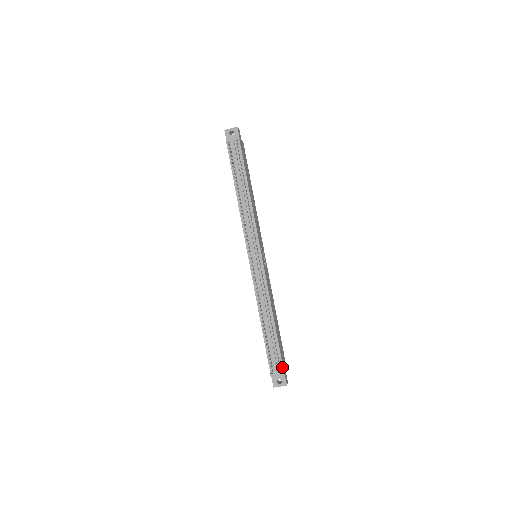
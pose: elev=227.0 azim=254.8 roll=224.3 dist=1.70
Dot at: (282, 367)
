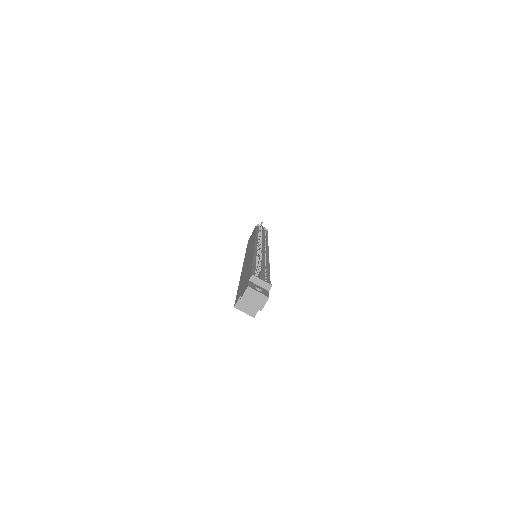
Dot at: occluded
